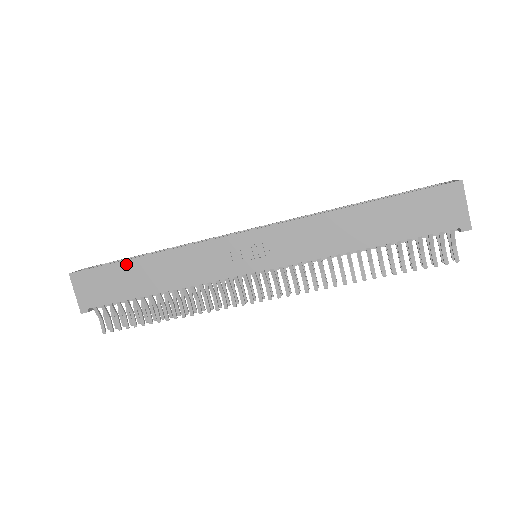
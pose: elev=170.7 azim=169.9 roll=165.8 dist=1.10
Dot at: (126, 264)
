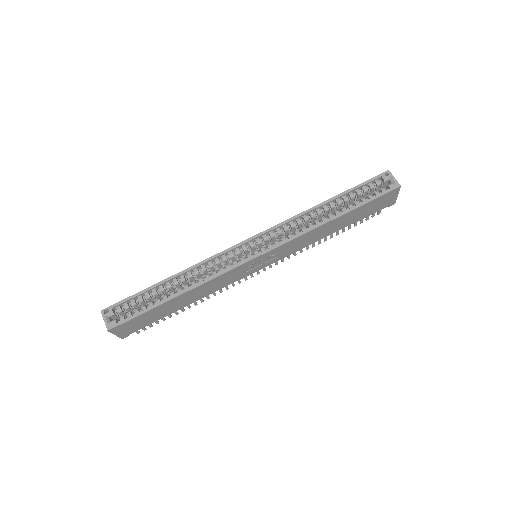
Dot at: (160, 306)
